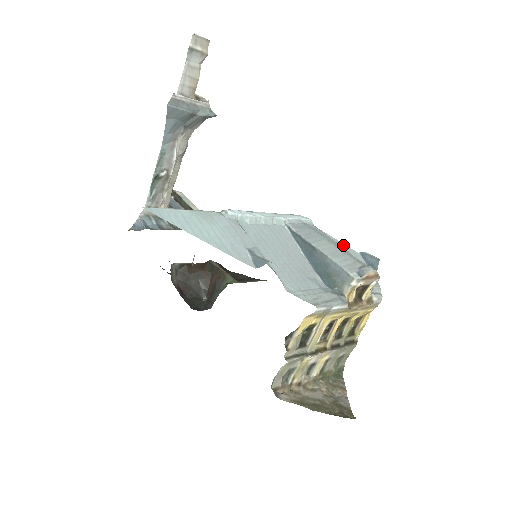
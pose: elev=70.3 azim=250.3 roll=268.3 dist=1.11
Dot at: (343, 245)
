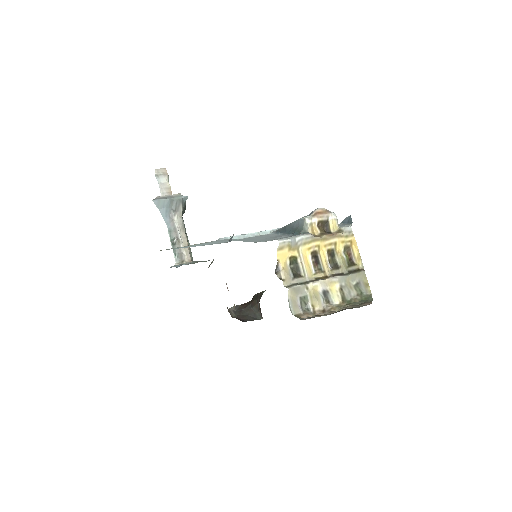
Dot at: occluded
